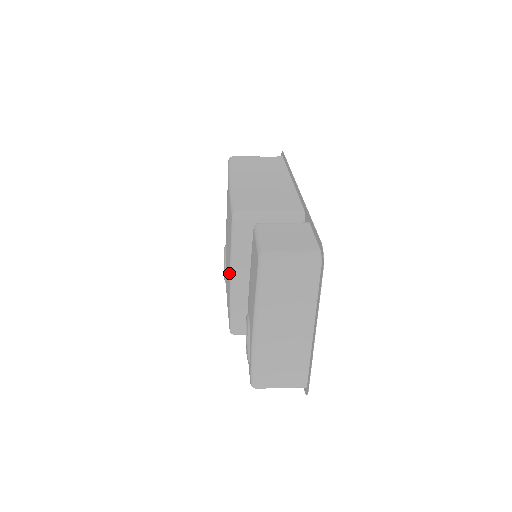
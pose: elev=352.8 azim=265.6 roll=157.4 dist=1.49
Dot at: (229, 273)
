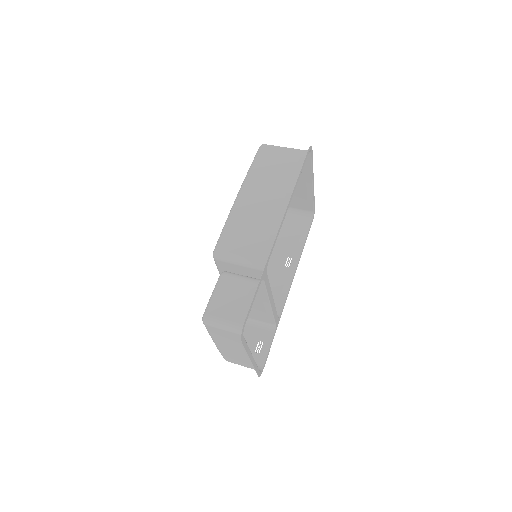
Dot at: occluded
